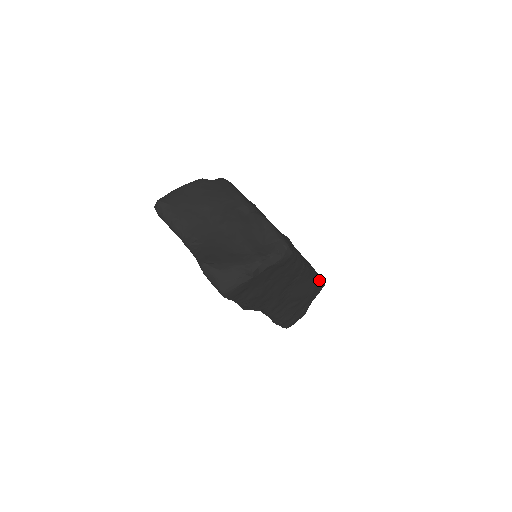
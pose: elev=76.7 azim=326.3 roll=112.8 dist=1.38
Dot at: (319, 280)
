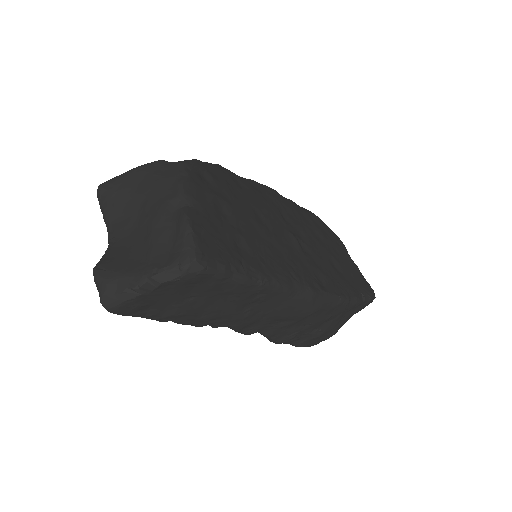
Dot at: (331, 297)
